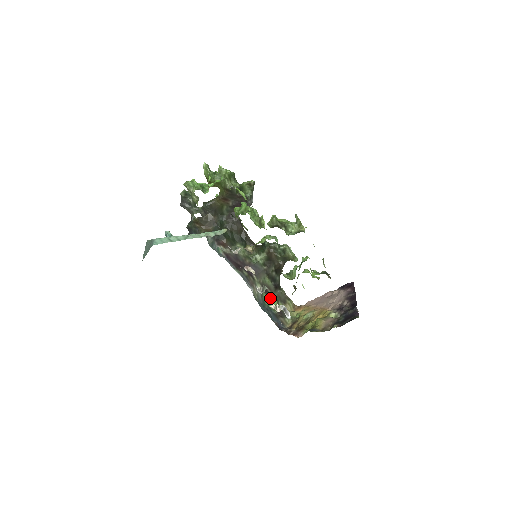
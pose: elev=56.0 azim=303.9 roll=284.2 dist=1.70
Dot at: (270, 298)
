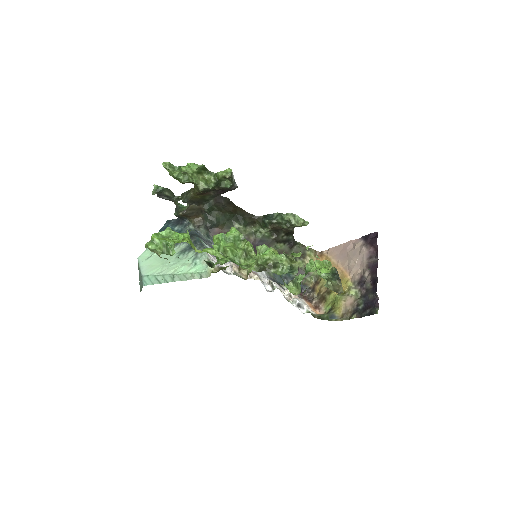
Dot at: occluded
